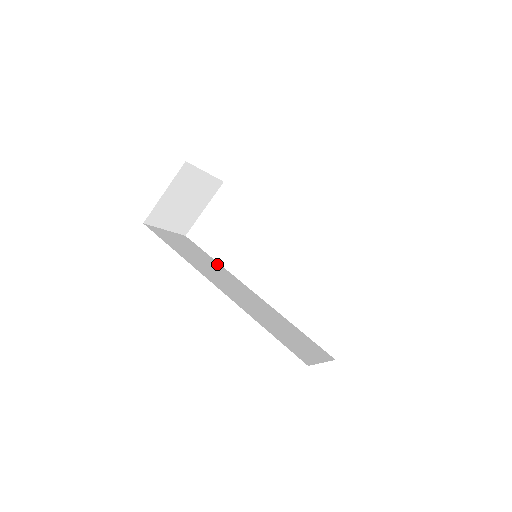
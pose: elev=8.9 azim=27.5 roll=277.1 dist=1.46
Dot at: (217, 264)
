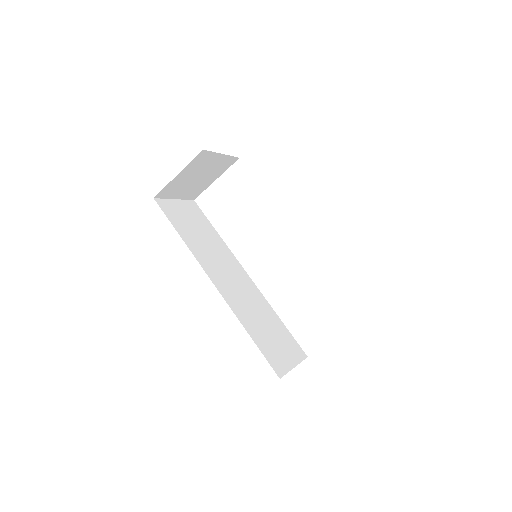
Dot at: (220, 241)
